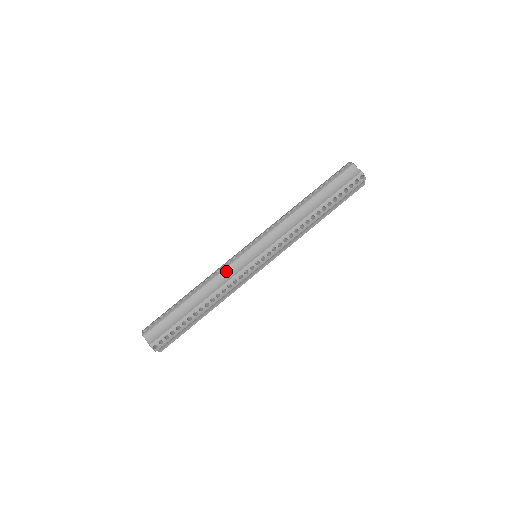
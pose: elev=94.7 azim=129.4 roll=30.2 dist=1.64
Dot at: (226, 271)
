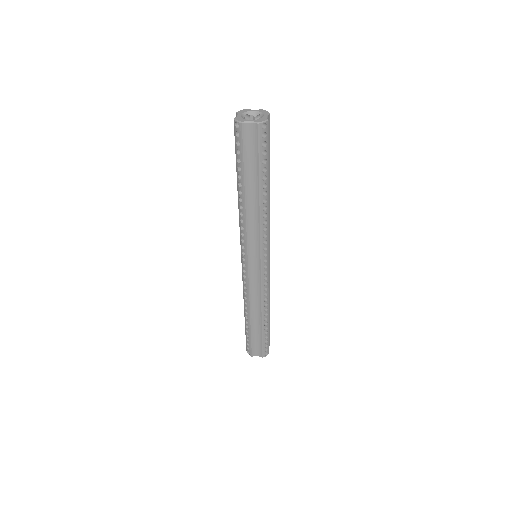
Dot at: (251, 290)
